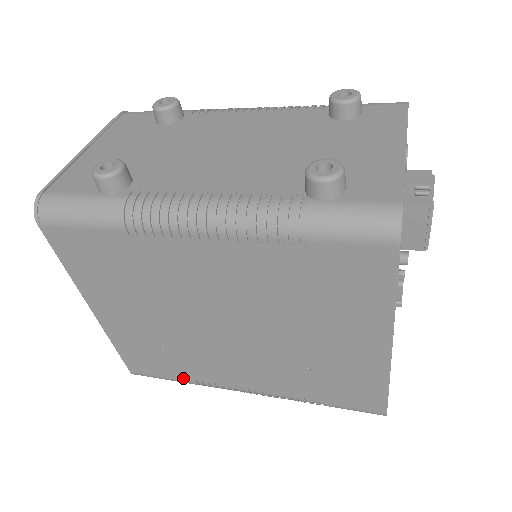
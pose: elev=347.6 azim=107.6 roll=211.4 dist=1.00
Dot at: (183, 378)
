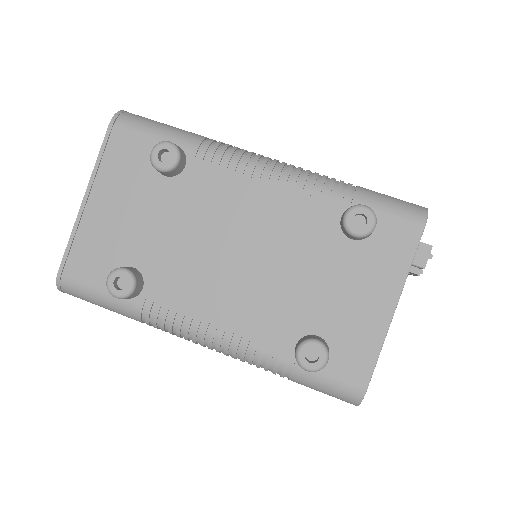
Dot at: occluded
